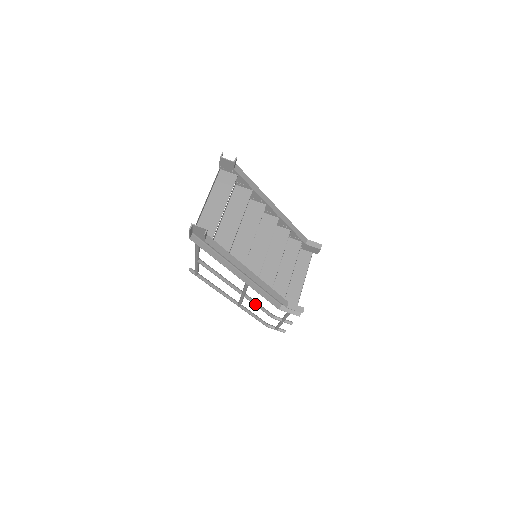
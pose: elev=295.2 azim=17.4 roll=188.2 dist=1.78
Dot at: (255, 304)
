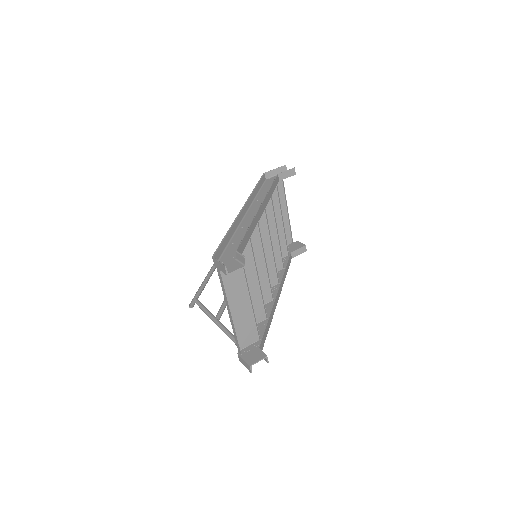
Dot at: occluded
